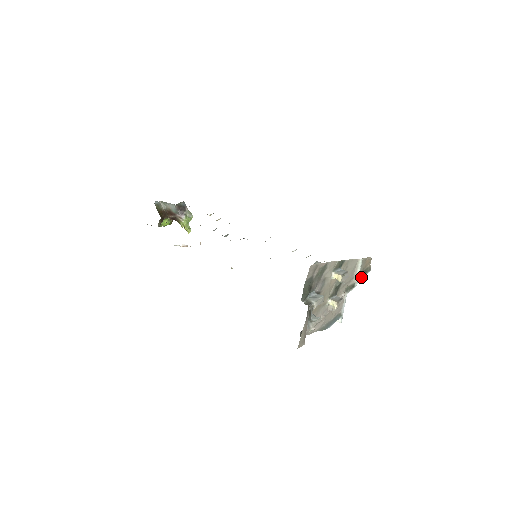
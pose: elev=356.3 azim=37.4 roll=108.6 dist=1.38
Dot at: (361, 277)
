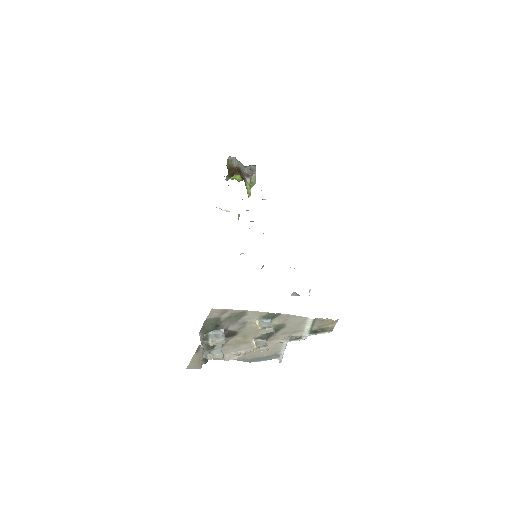
Dot at: (312, 333)
